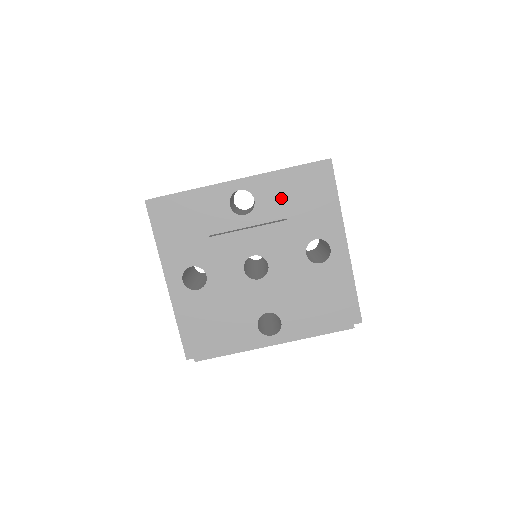
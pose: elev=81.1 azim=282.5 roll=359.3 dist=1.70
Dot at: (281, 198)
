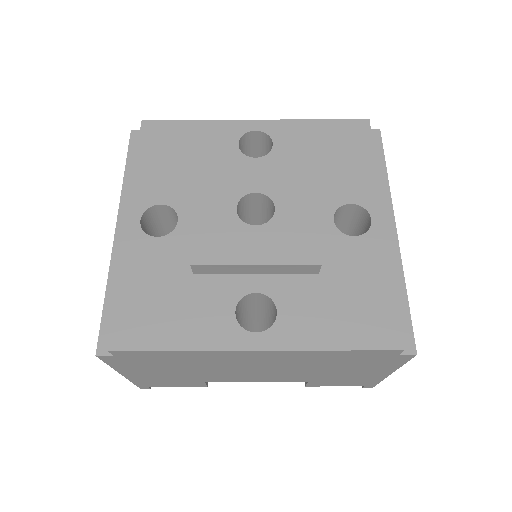
Dot at: (309, 148)
